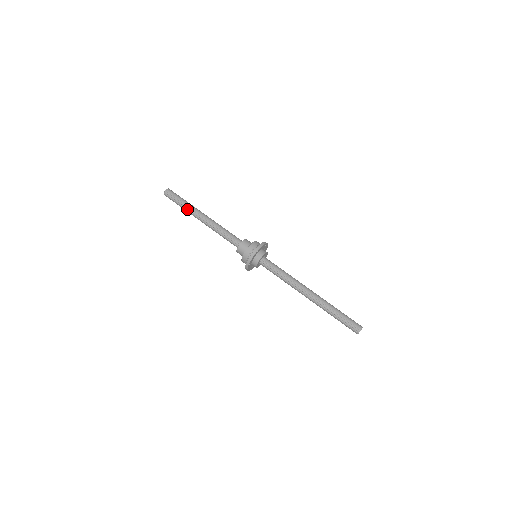
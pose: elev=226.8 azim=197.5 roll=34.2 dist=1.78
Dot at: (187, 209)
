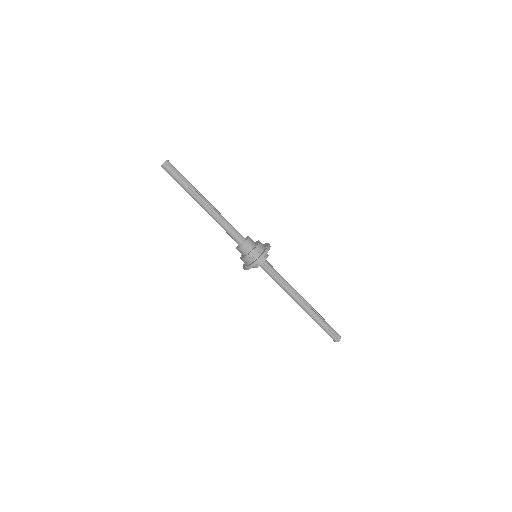
Dot at: (190, 189)
